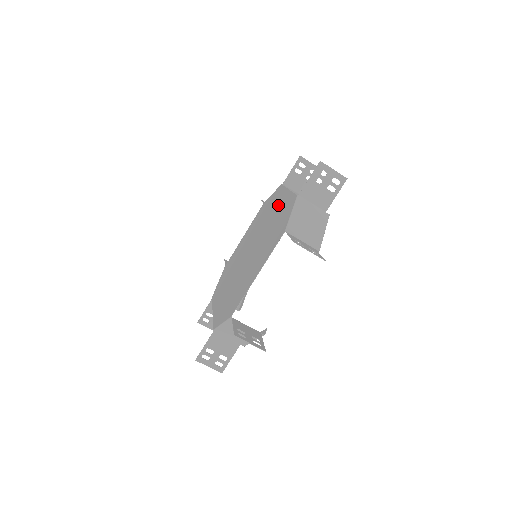
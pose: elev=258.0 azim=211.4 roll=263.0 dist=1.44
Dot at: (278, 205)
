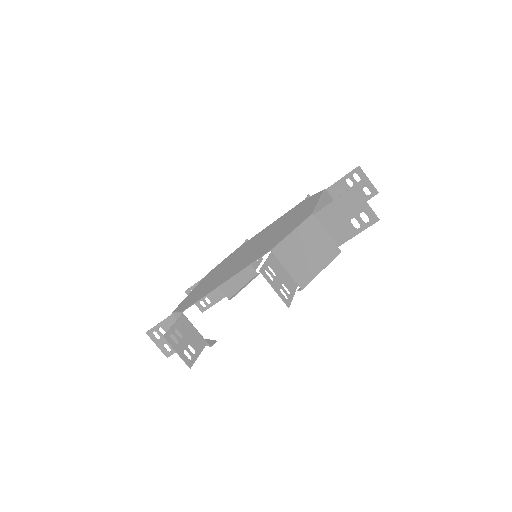
Dot at: (300, 212)
